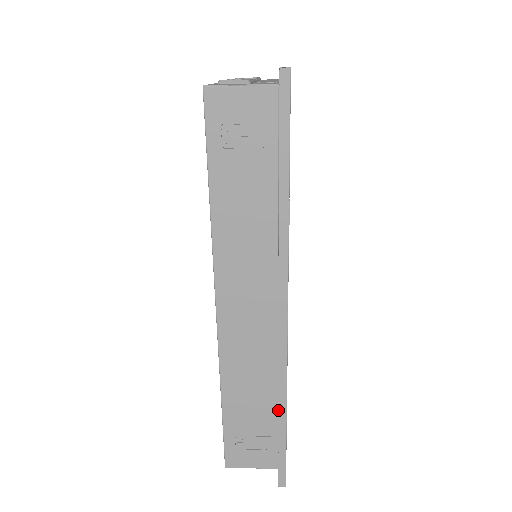
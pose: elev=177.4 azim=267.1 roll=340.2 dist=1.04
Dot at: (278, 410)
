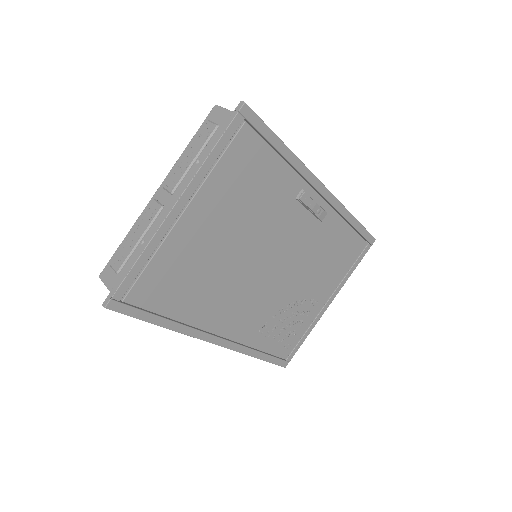
Dot at: occluded
